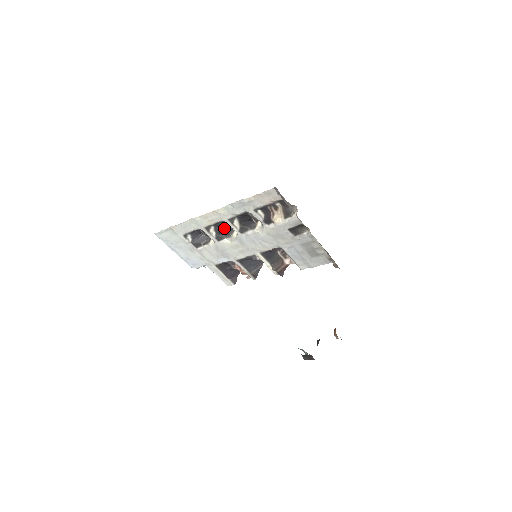
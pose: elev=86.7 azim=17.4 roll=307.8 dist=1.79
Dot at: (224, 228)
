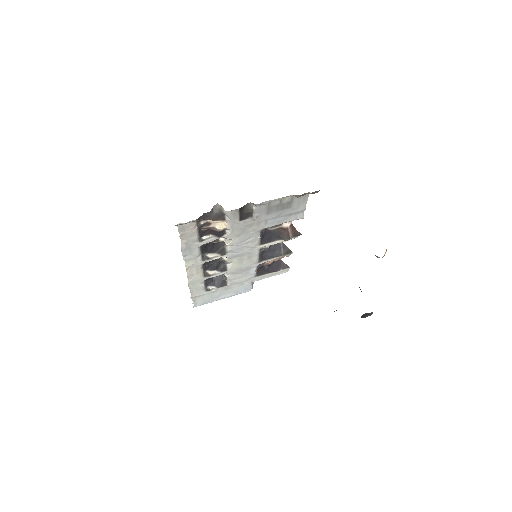
Dot at: (213, 263)
